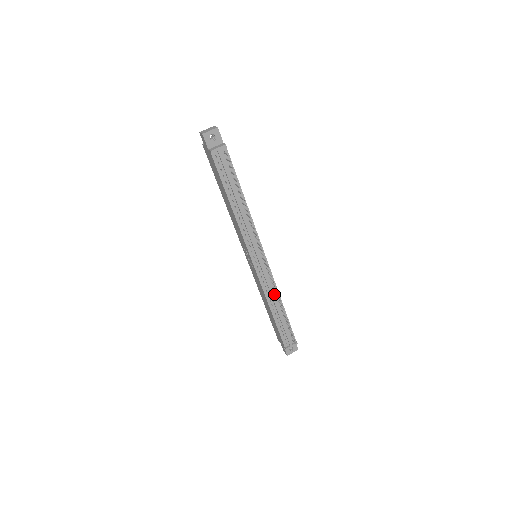
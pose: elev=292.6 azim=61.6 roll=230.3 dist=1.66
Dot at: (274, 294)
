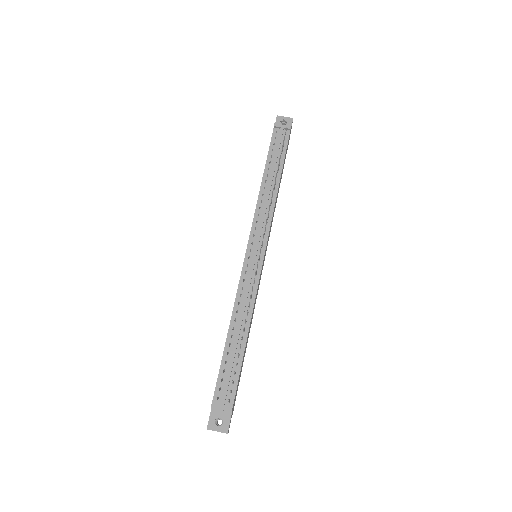
Dot at: (247, 307)
